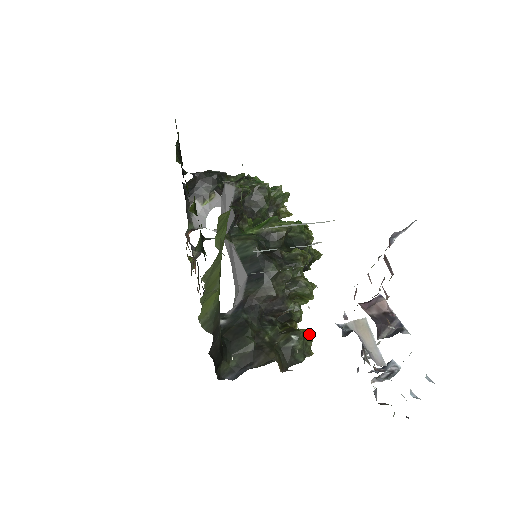
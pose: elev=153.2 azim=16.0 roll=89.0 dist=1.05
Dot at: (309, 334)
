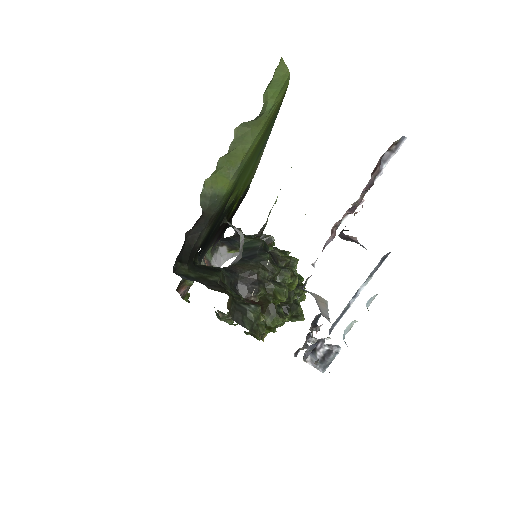
Dot at: occluded
